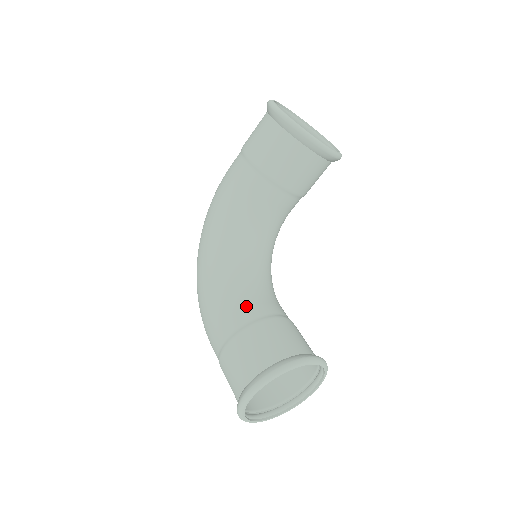
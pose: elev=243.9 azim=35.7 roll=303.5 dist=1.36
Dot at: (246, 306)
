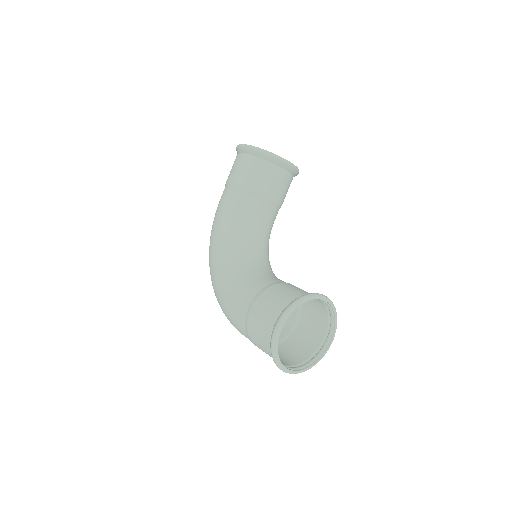
Dot at: (257, 281)
